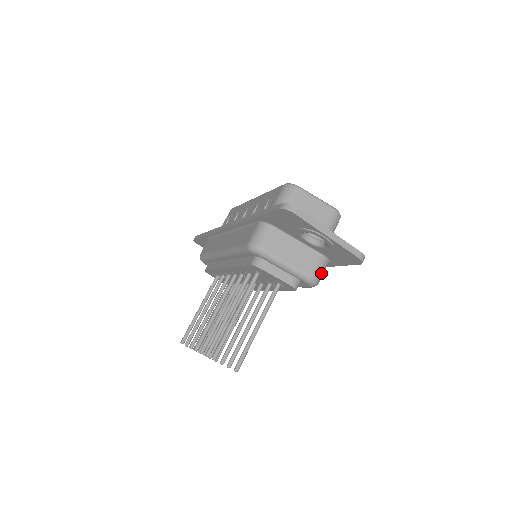
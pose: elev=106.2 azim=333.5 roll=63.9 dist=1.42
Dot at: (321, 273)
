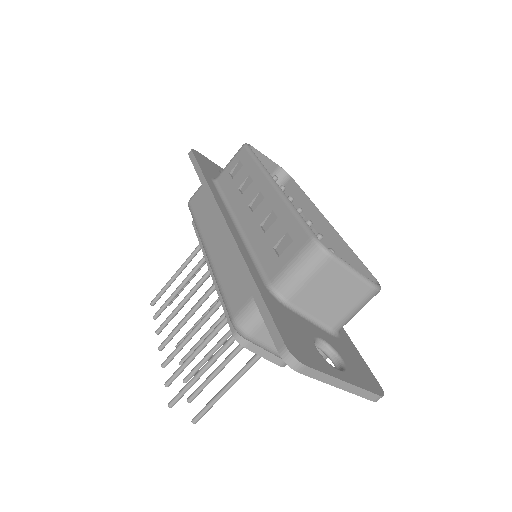
Dot at: occluded
